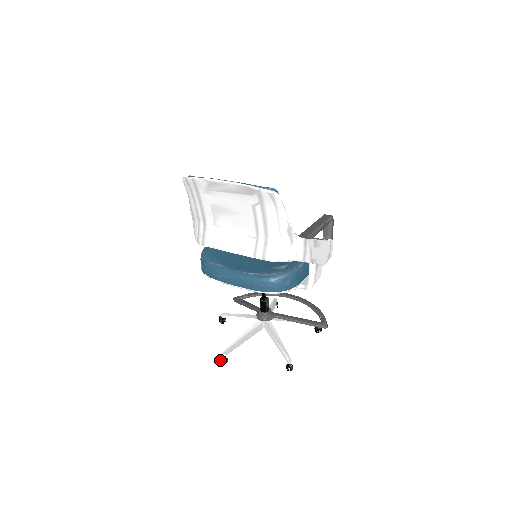
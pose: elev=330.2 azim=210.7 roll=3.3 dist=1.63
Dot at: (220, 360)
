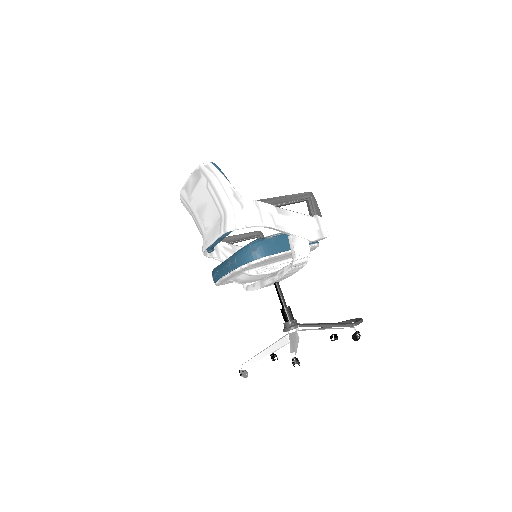
Dot at: (240, 374)
